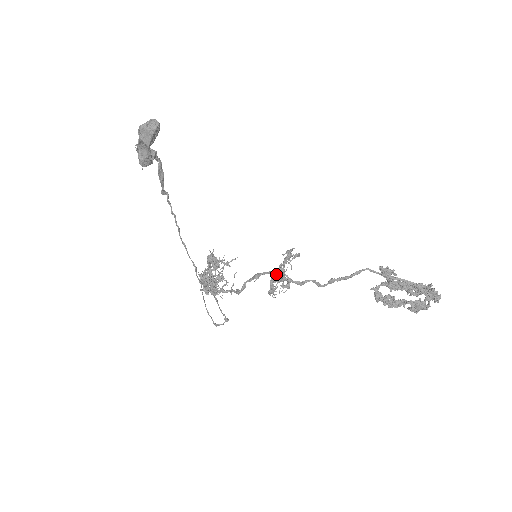
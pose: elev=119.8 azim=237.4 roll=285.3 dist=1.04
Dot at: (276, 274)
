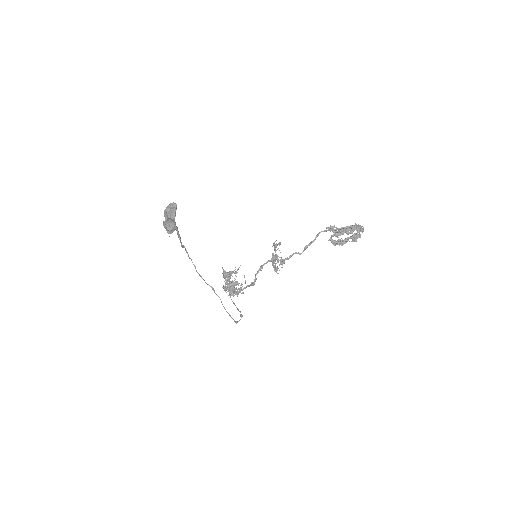
Dot at: (274, 259)
